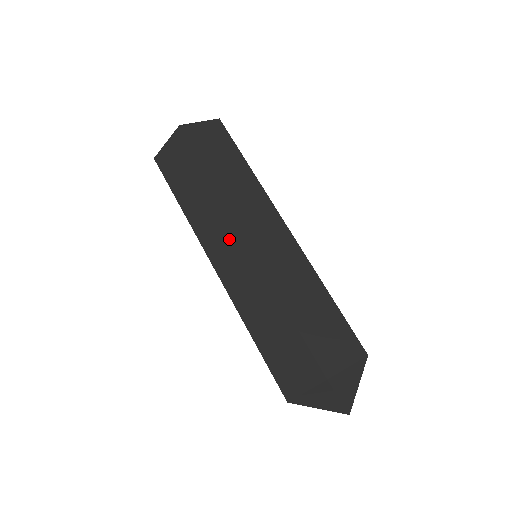
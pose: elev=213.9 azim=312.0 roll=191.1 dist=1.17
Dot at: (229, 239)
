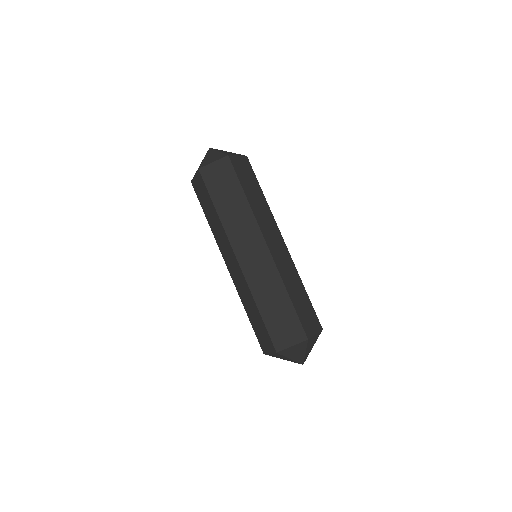
Dot at: (230, 254)
